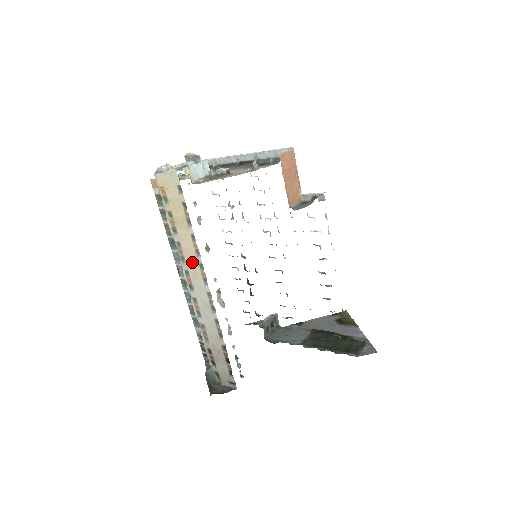
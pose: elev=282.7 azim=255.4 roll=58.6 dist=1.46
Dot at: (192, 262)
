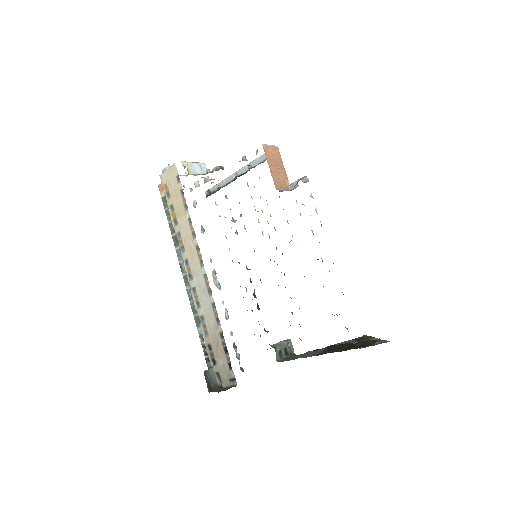
Dot at: (190, 248)
